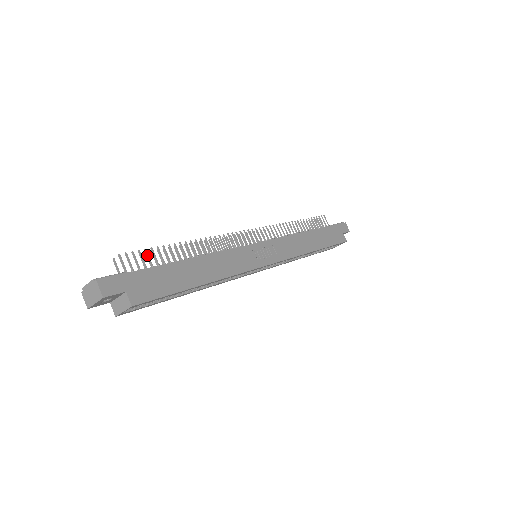
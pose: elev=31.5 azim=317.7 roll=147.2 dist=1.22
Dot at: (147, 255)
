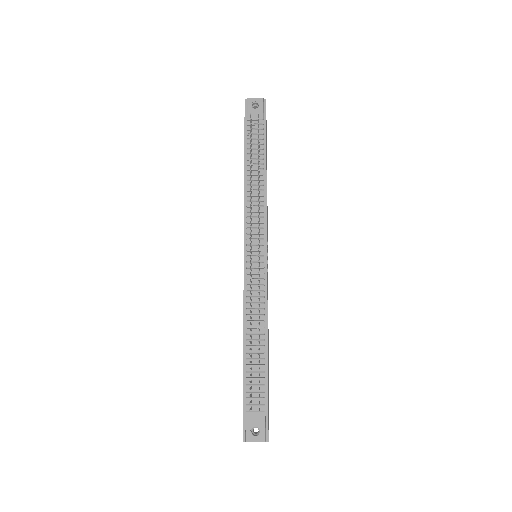
Dot at: occluded
